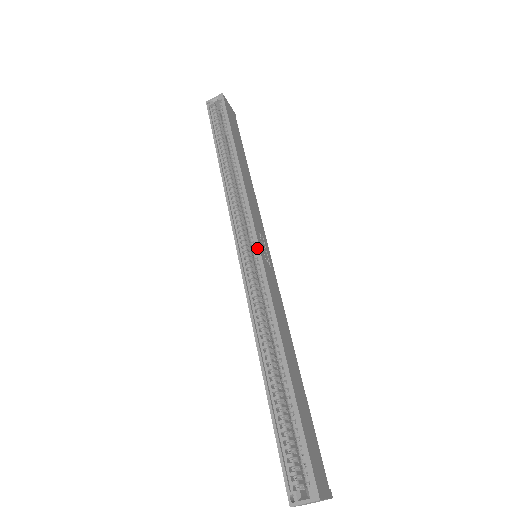
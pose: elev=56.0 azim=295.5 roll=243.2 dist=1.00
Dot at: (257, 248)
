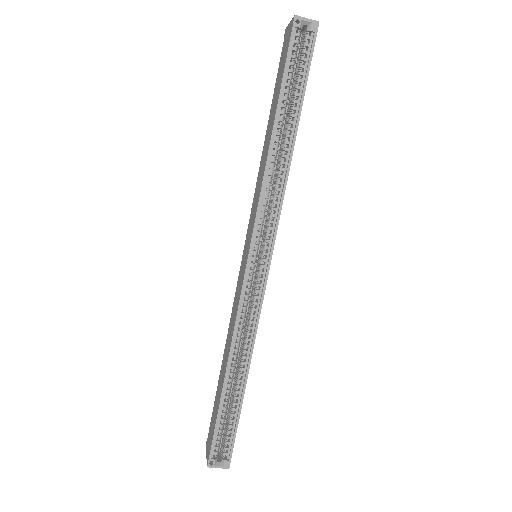
Dot at: (268, 267)
